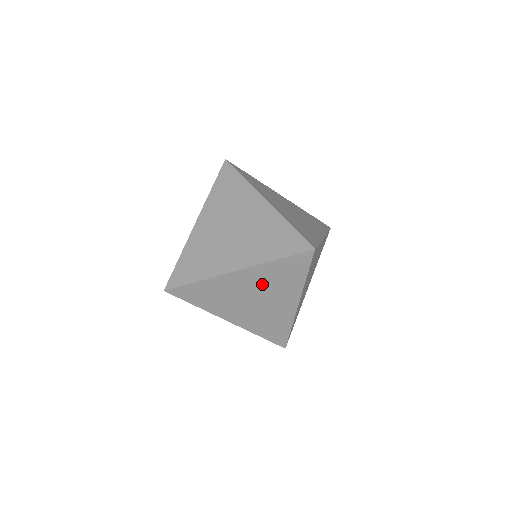
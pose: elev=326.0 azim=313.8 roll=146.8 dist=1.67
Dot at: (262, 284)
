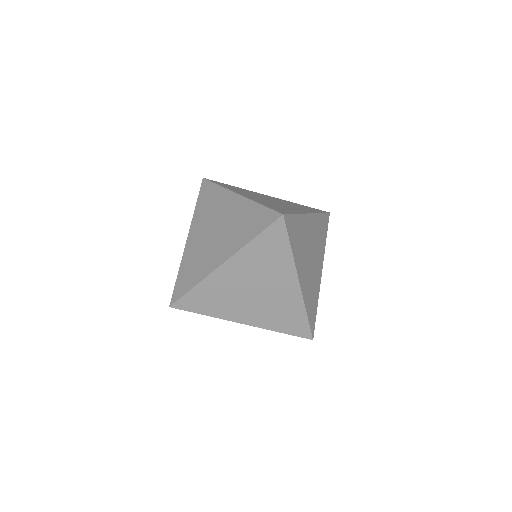
Dot at: (253, 271)
